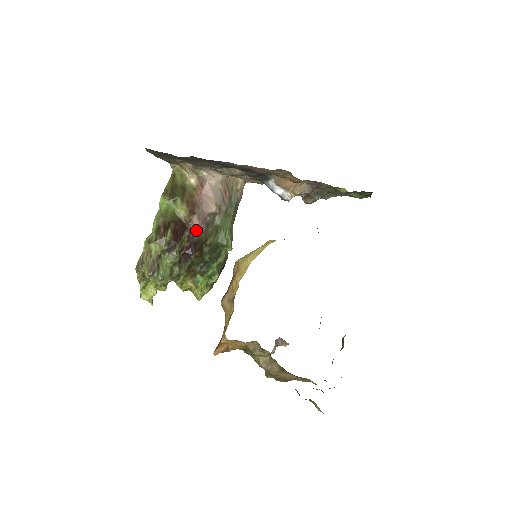
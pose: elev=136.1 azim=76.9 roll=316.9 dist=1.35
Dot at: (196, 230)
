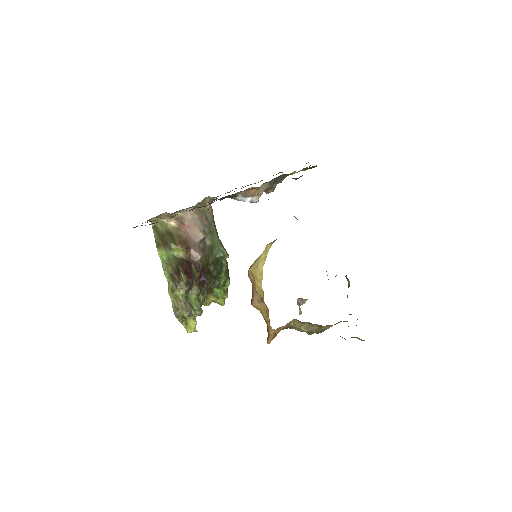
Dot at: (198, 260)
